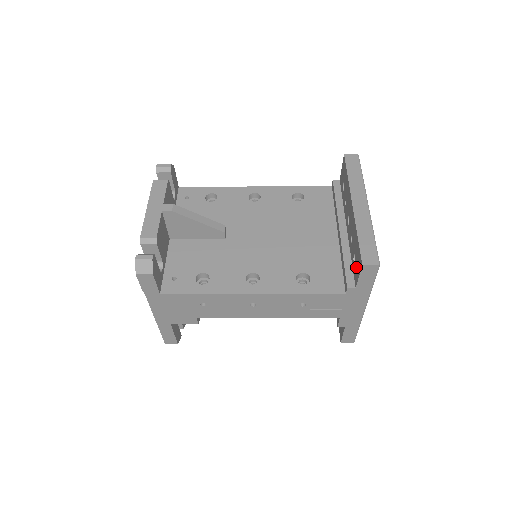
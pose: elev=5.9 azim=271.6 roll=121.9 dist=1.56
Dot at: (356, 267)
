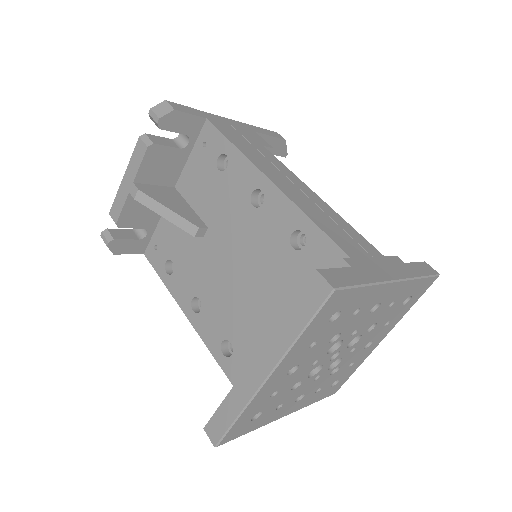
Dot at: occluded
